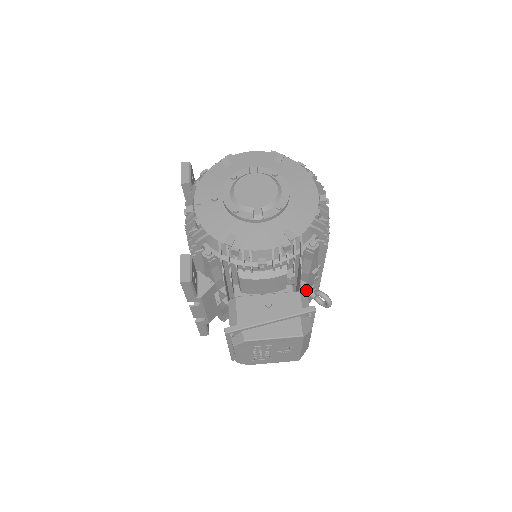
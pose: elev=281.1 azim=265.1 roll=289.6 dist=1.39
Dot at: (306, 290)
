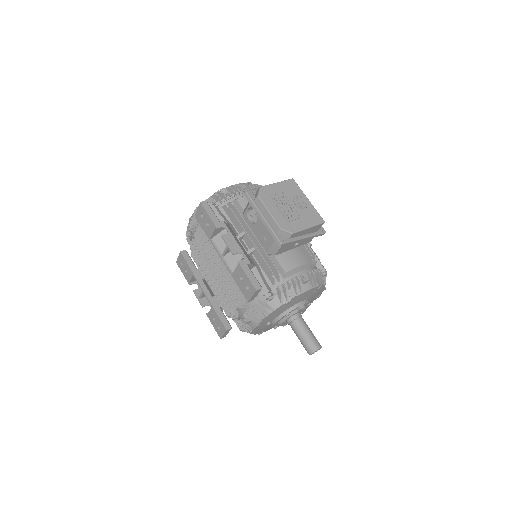
Dot at: occluded
